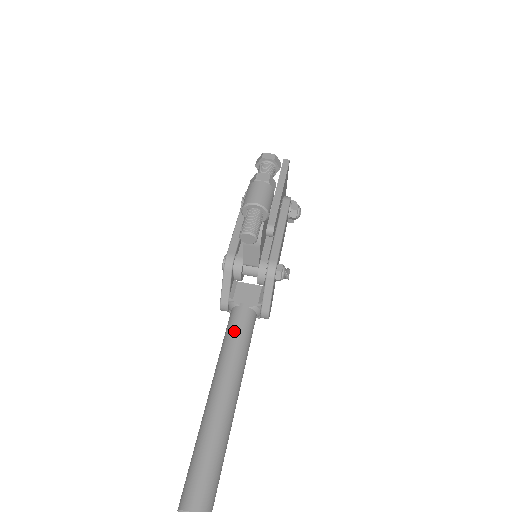
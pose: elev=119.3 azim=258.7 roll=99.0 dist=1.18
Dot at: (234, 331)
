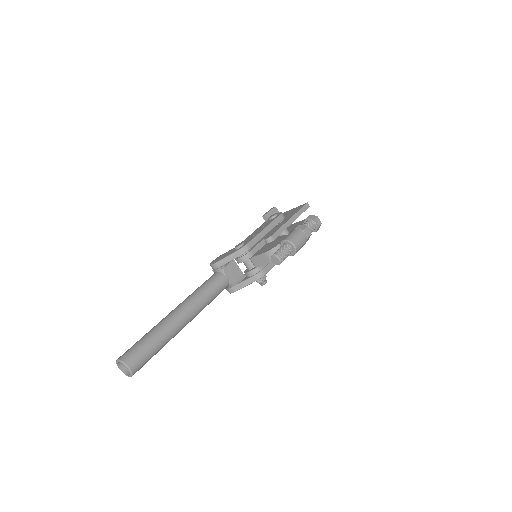
Dot at: (213, 287)
